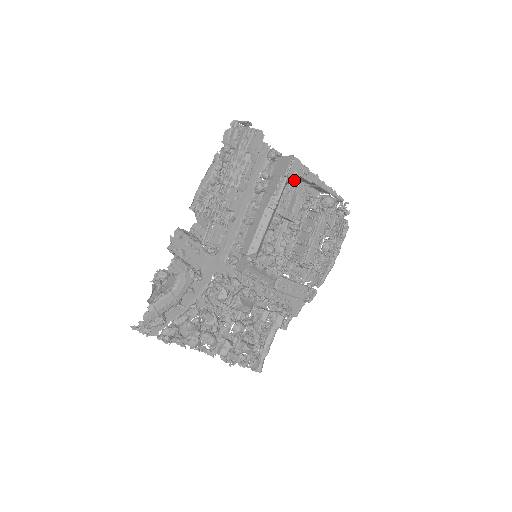
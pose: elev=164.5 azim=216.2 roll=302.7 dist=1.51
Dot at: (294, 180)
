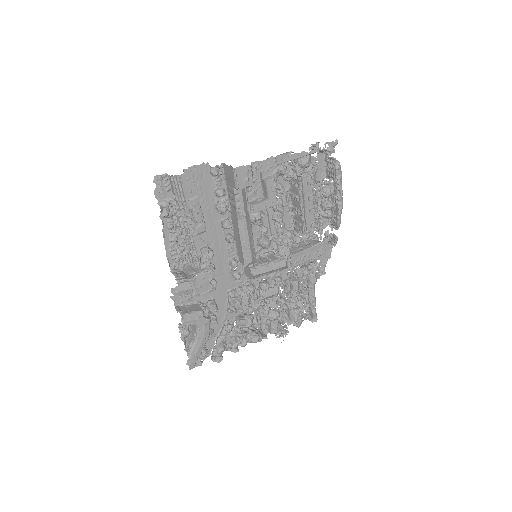
Dot at: (248, 186)
